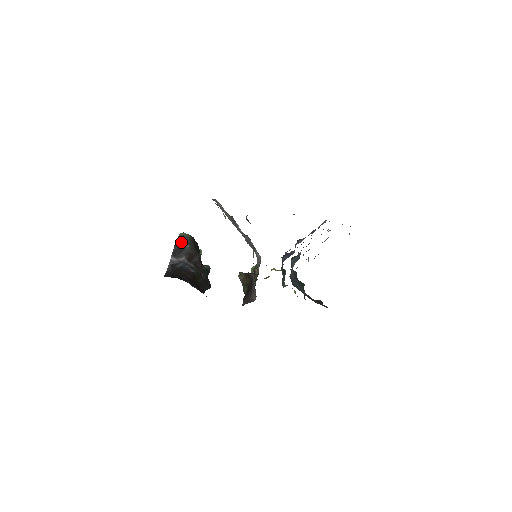
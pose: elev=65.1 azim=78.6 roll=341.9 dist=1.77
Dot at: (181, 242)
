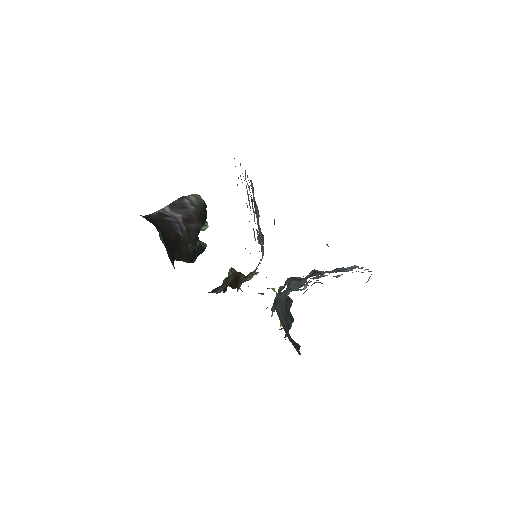
Dot at: (188, 200)
